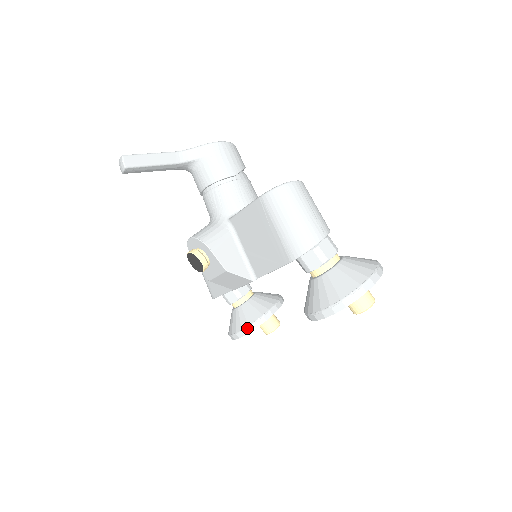
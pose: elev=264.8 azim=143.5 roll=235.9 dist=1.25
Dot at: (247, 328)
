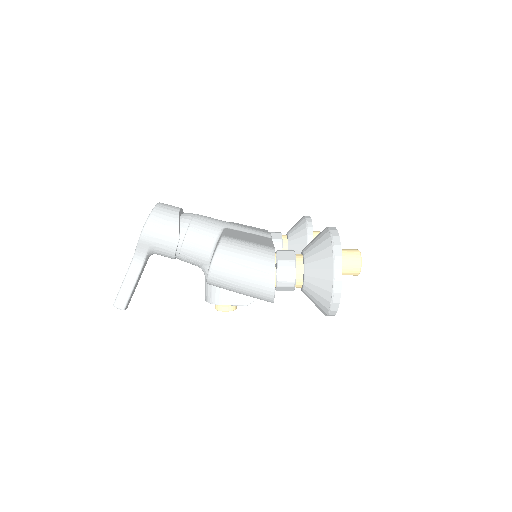
Dot at: occluded
